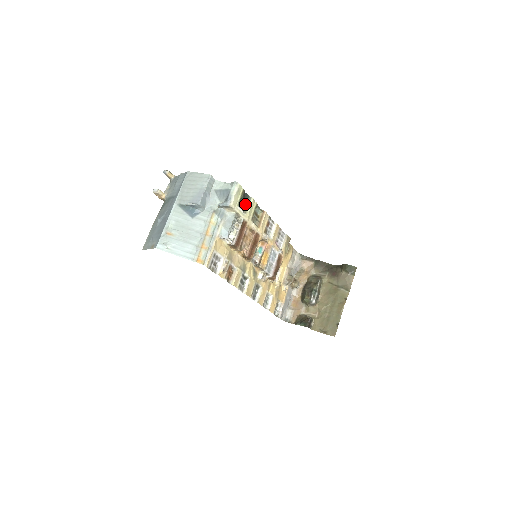
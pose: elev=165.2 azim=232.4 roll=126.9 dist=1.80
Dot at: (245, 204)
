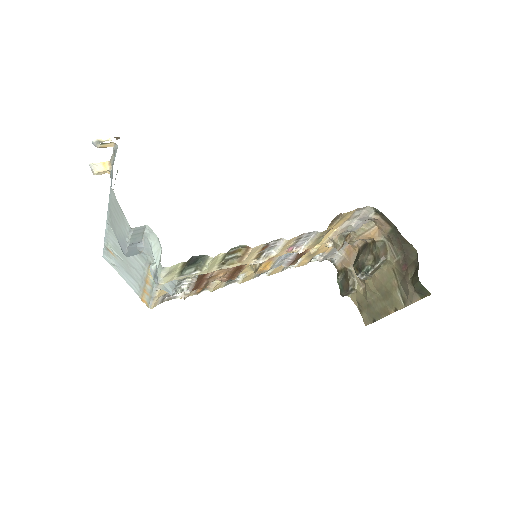
Dot at: (199, 262)
